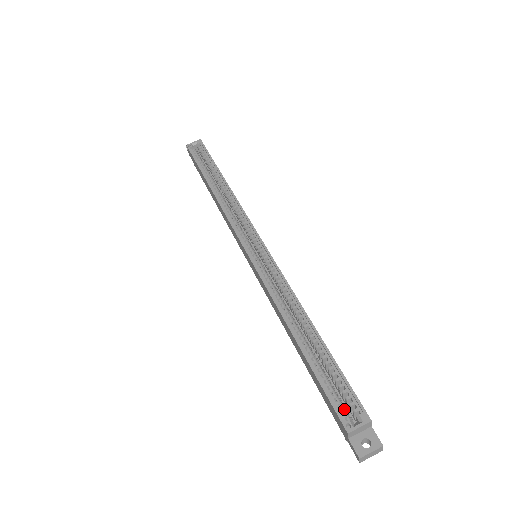
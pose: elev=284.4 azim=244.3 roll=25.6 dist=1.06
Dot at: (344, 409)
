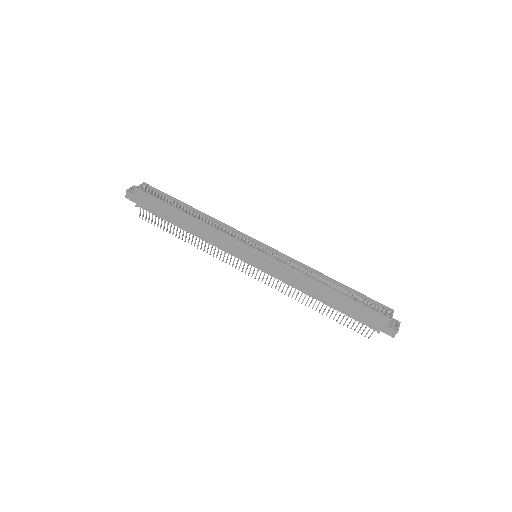
Dot at: occluded
